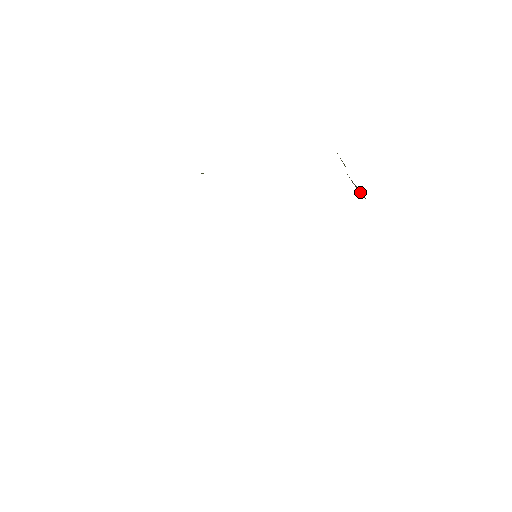
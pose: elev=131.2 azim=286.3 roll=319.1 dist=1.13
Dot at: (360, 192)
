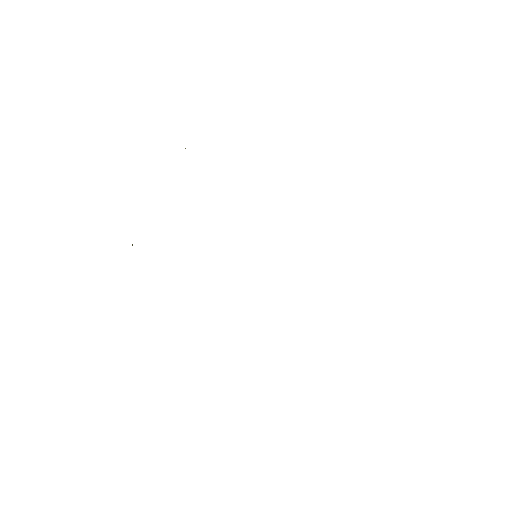
Dot at: occluded
